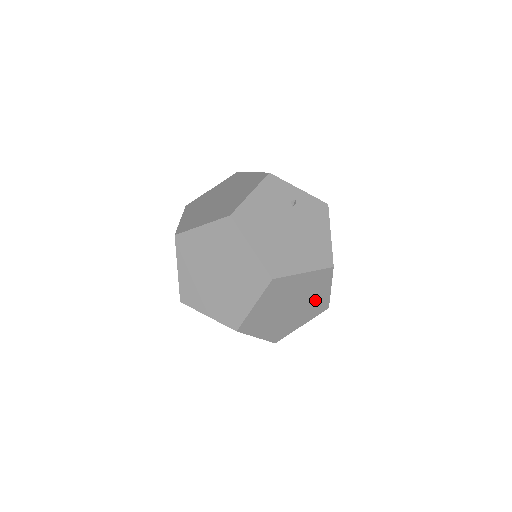
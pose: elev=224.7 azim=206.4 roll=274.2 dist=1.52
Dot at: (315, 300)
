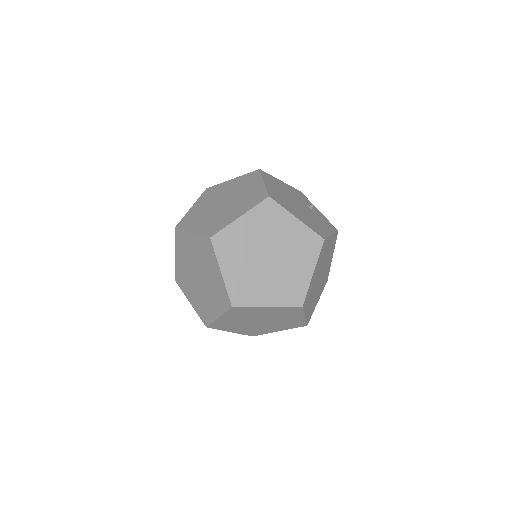
Dot at: (294, 275)
